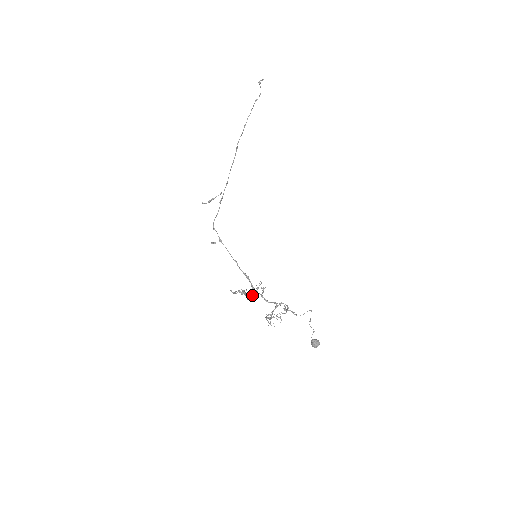
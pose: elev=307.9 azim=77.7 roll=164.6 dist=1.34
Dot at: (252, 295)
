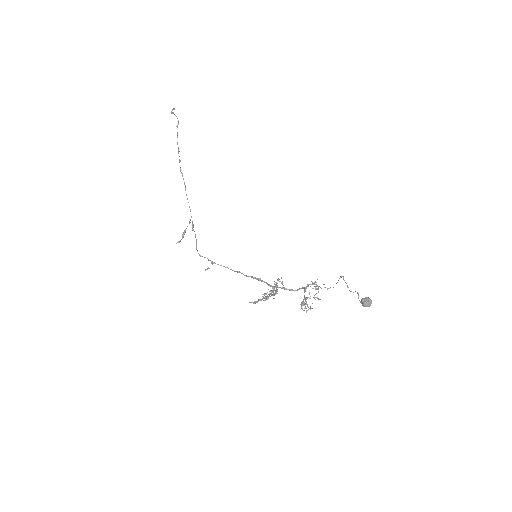
Dot at: occluded
